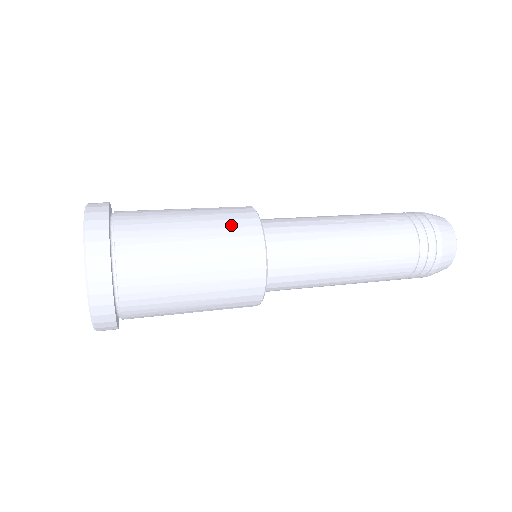
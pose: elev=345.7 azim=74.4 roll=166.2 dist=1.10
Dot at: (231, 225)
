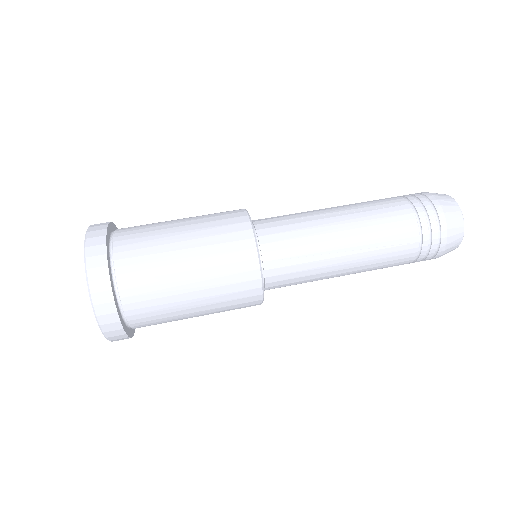
Dot at: (233, 290)
